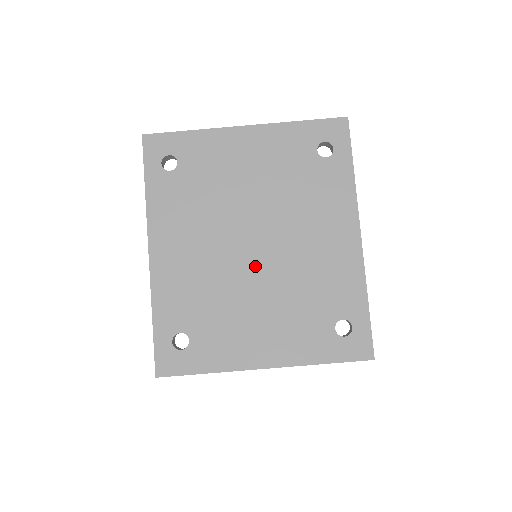
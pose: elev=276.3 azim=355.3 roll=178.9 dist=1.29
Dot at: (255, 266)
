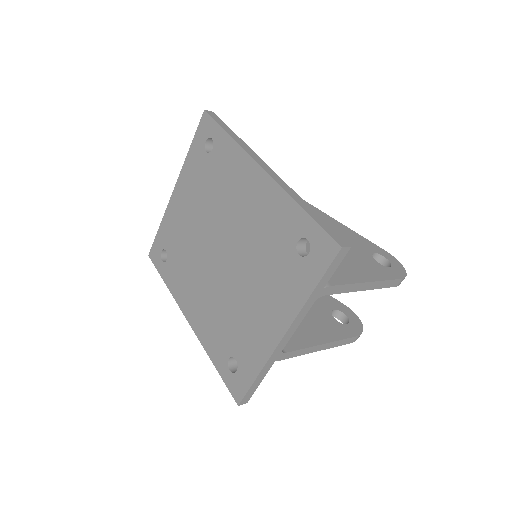
Dot at: (230, 267)
